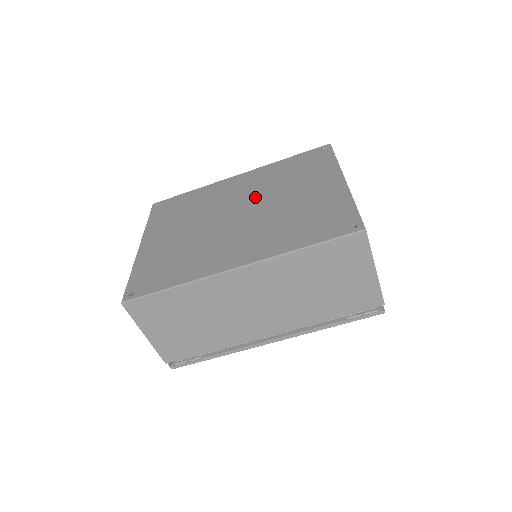
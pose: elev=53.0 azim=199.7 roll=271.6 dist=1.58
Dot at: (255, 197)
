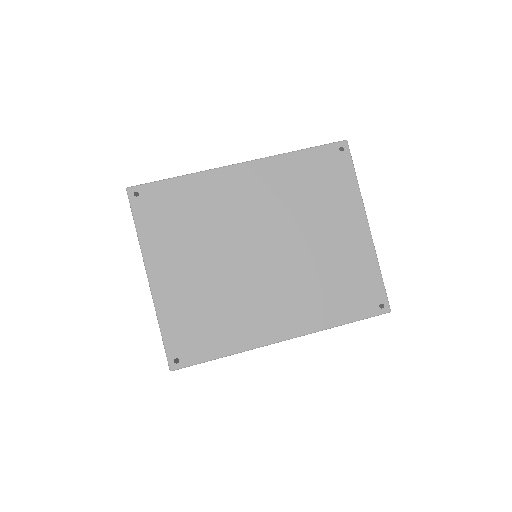
Dot at: (276, 225)
